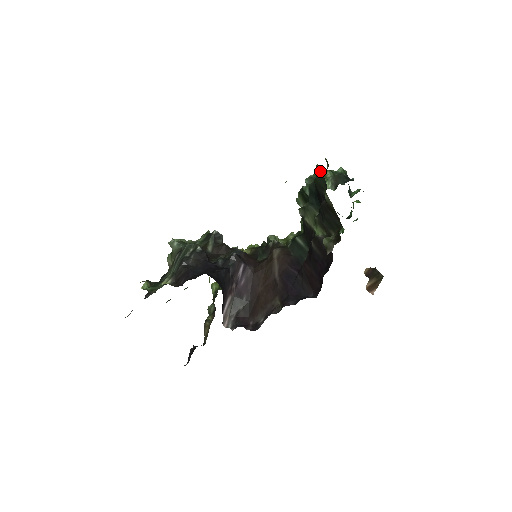
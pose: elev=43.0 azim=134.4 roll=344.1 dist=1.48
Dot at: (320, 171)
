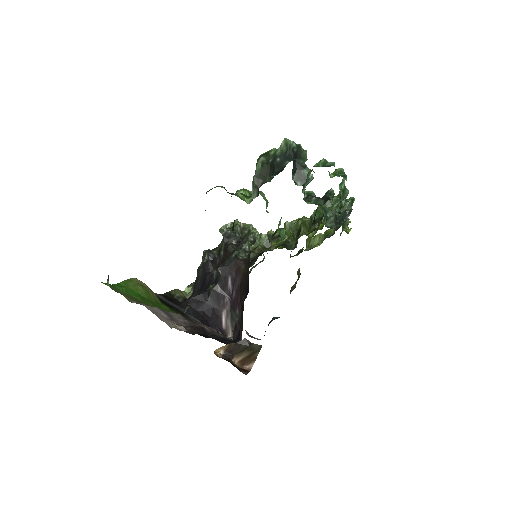
Dot at: occluded
